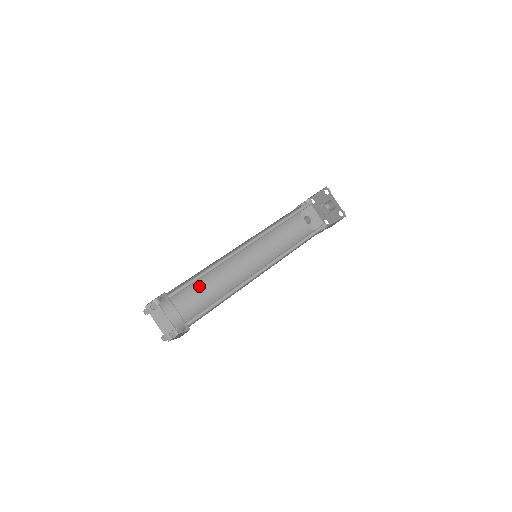
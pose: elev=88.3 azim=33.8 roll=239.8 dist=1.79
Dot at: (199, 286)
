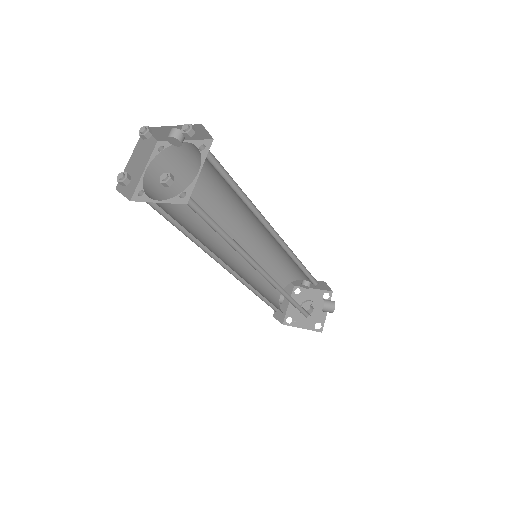
Dot at: occluded
